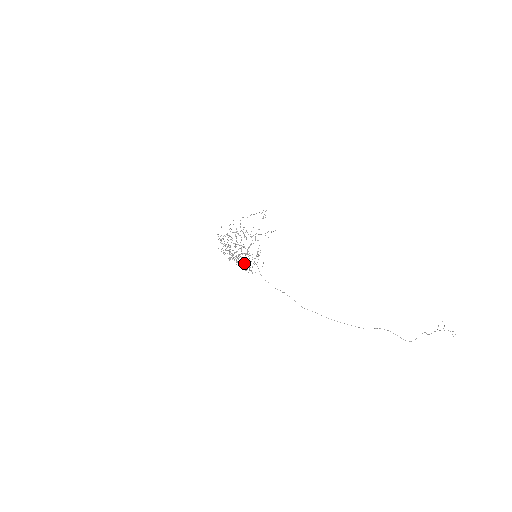
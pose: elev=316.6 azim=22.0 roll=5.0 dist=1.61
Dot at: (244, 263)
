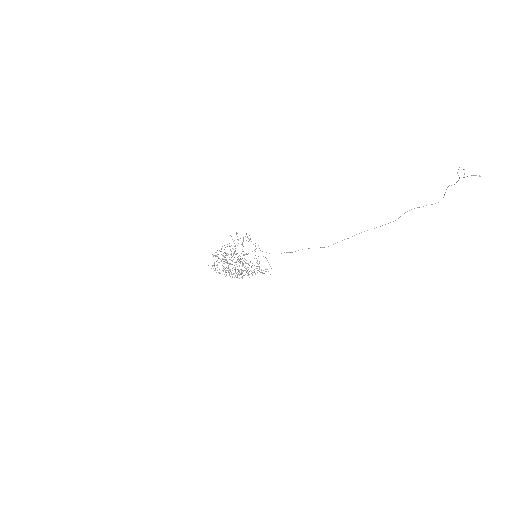
Dot at: (253, 272)
